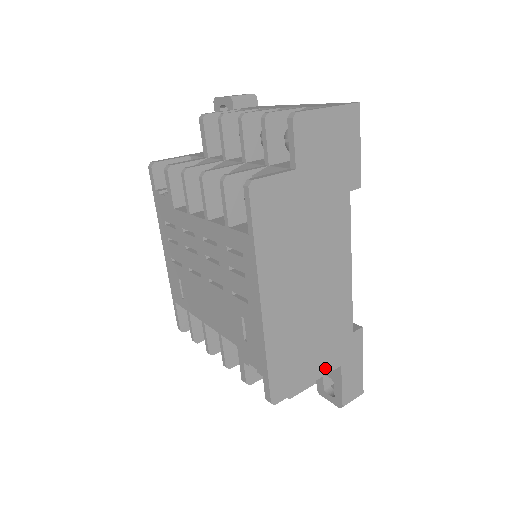
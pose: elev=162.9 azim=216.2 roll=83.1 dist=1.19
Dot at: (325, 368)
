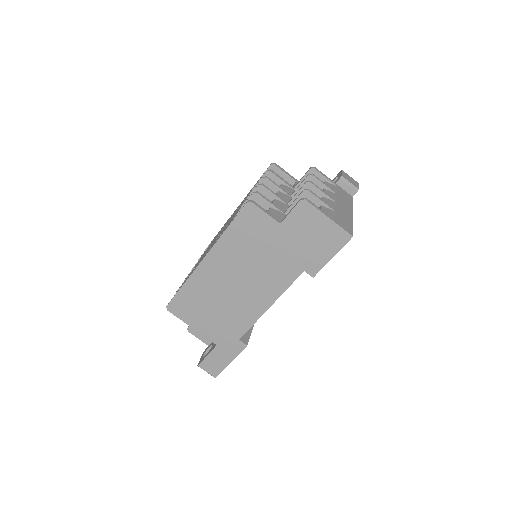
Dot at: (207, 333)
